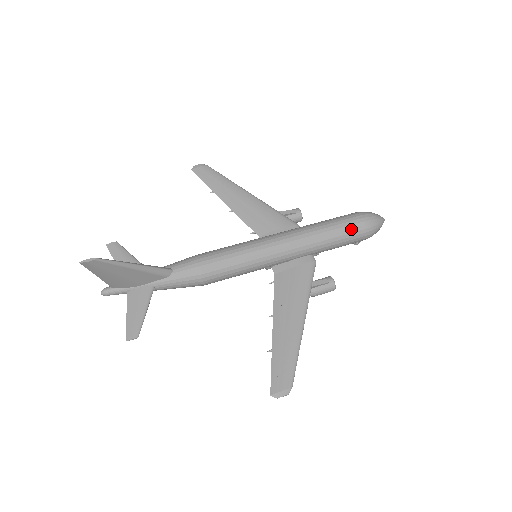
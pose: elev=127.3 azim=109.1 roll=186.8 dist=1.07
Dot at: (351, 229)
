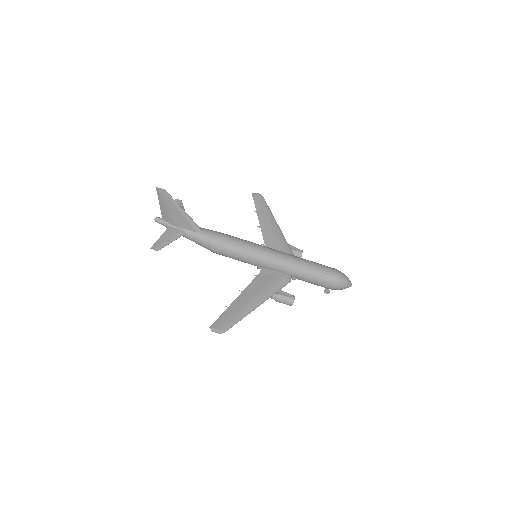
Dot at: (324, 274)
